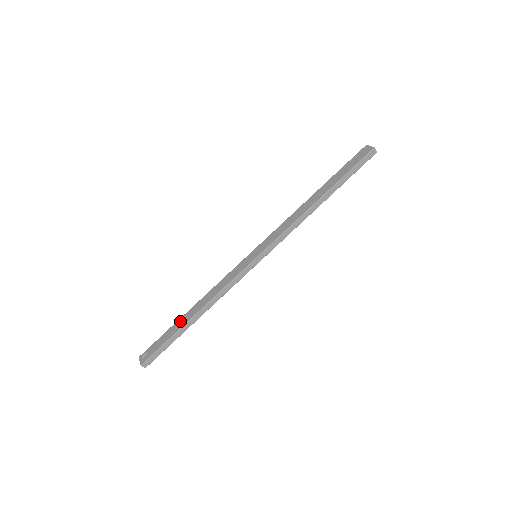
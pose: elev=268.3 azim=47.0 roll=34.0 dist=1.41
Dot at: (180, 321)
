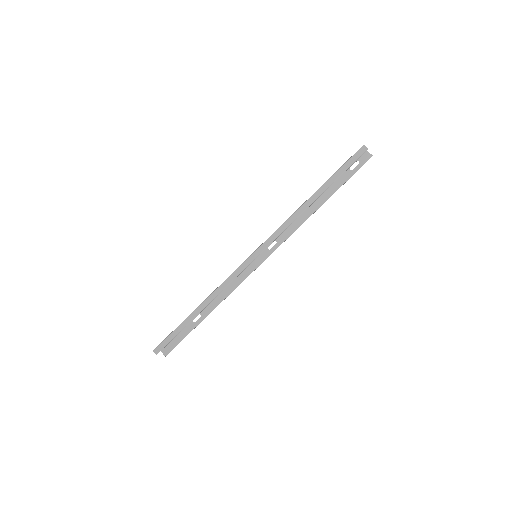
Dot at: occluded
